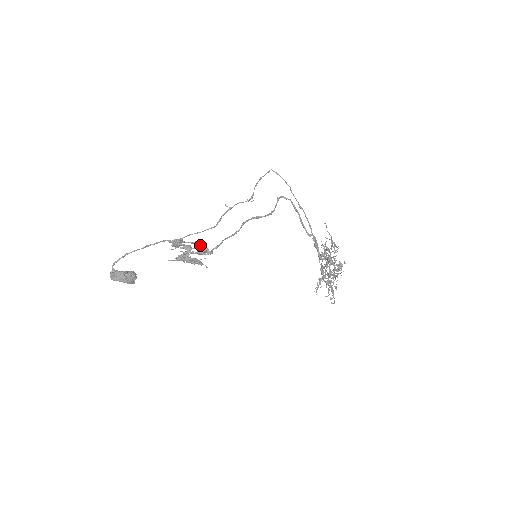
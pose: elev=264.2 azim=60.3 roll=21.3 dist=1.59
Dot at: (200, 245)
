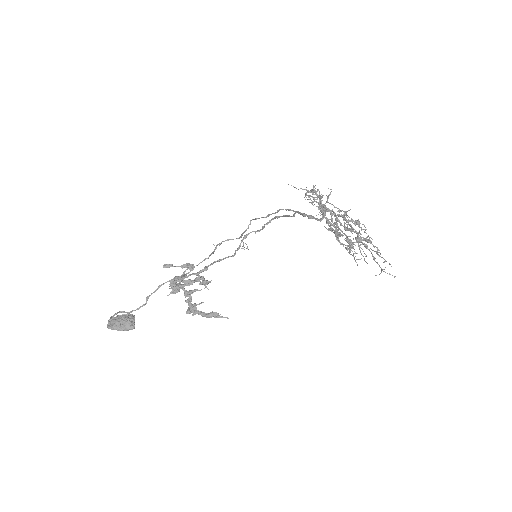
Dot at: (191, 265)
